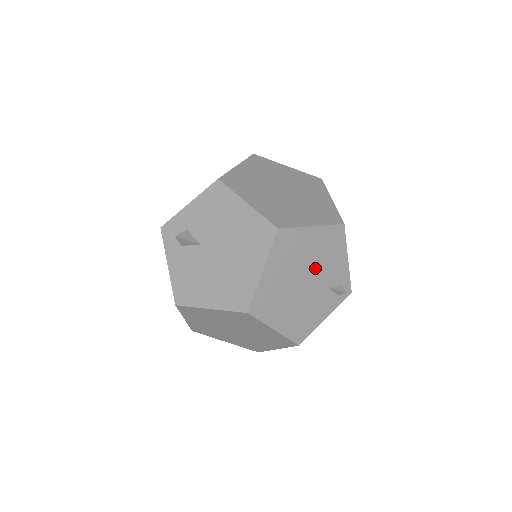
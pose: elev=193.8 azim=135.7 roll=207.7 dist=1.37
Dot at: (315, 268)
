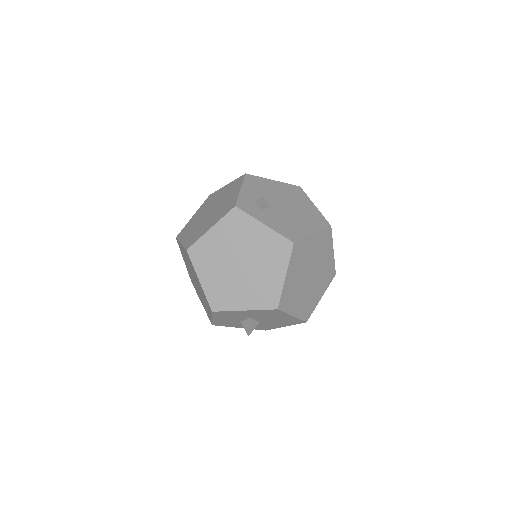
Dot at: occluded
